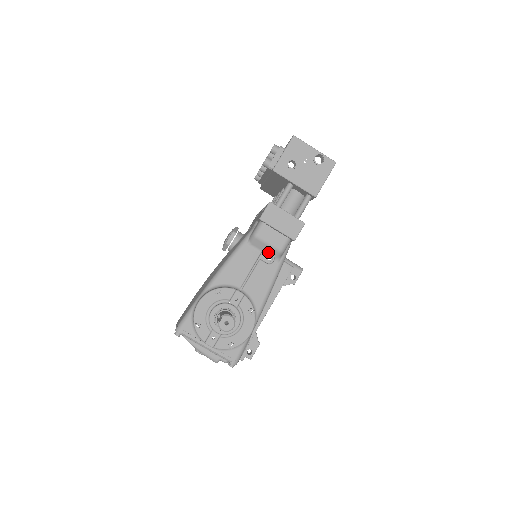
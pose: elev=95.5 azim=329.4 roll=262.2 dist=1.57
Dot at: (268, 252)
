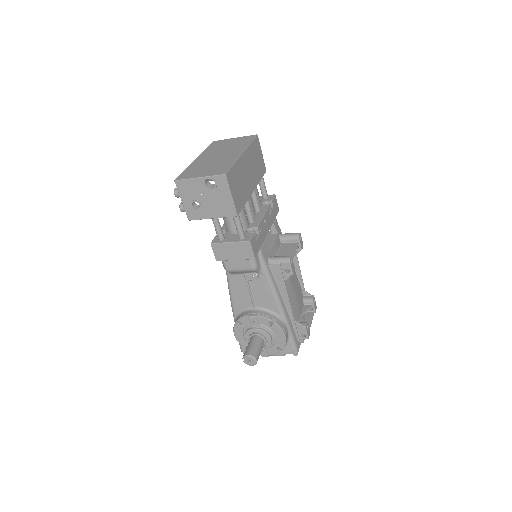
Dot at: (248, 273)
